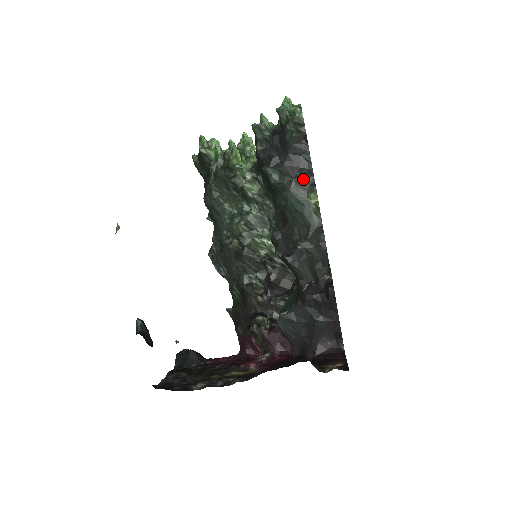
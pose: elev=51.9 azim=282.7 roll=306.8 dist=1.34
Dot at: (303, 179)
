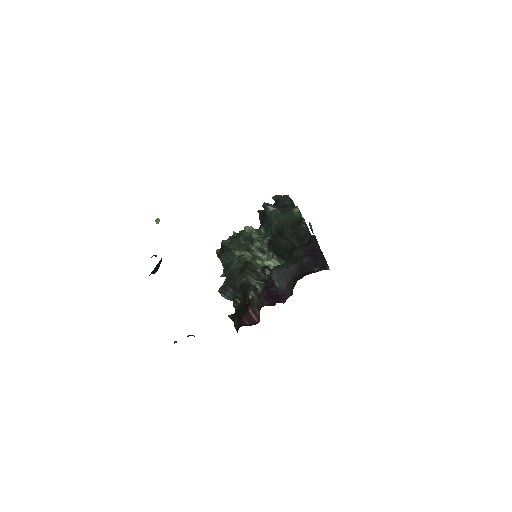
Dot at: (289, 207)
